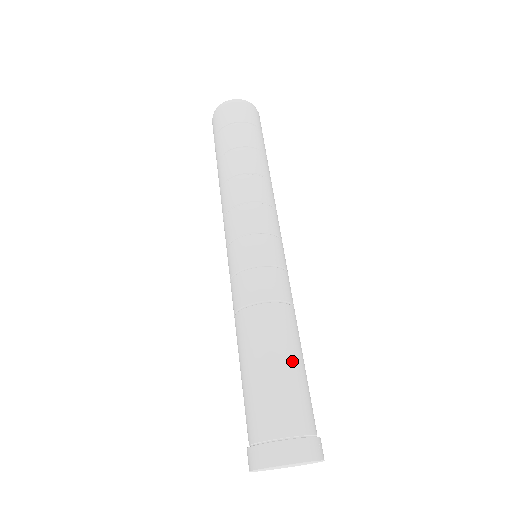
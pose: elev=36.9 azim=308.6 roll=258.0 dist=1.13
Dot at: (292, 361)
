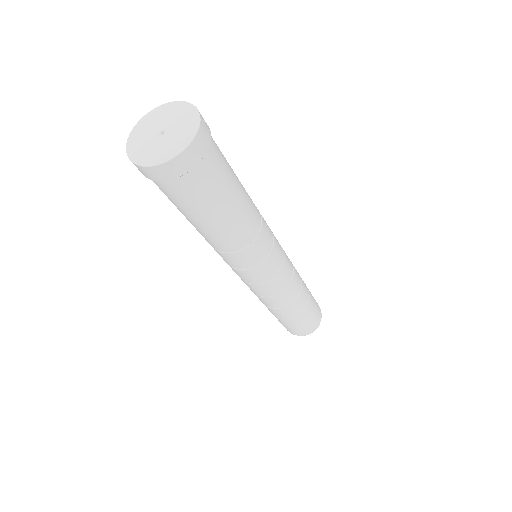
Dot at: occluded
